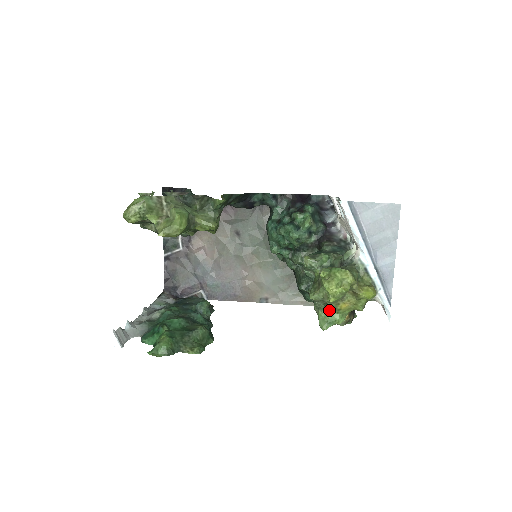
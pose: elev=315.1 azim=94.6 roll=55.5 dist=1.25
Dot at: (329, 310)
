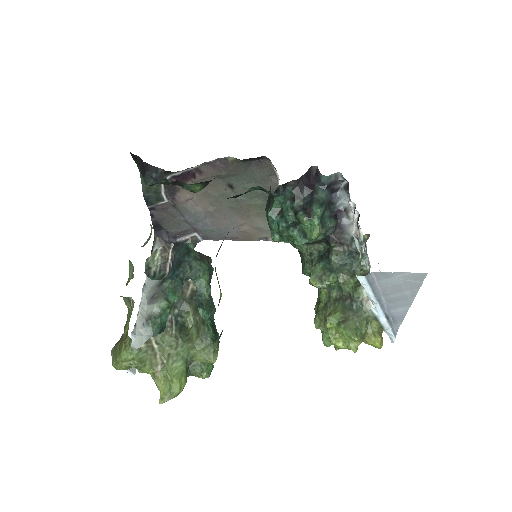
Dot at: occluded
